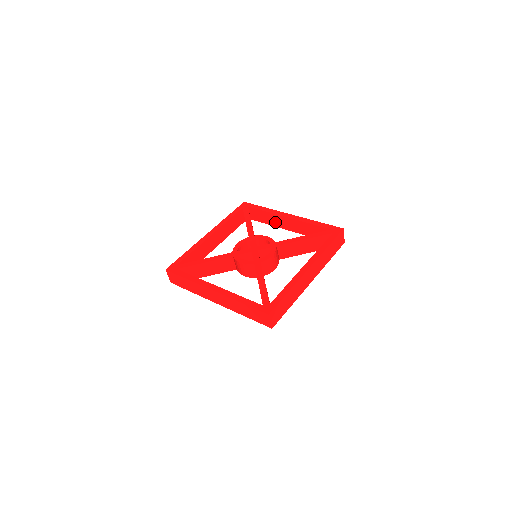
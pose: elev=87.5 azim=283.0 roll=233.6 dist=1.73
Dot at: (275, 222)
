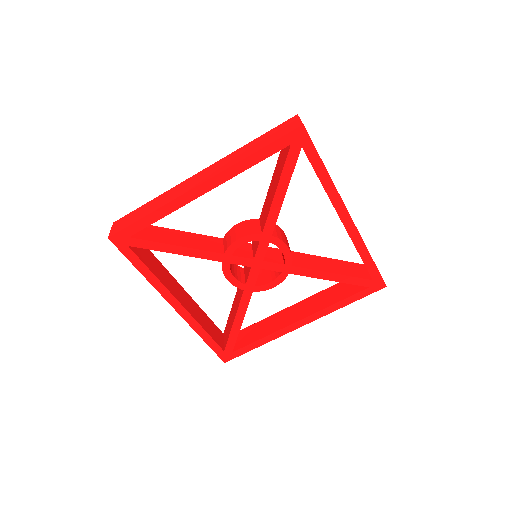
Dot at: occluded
